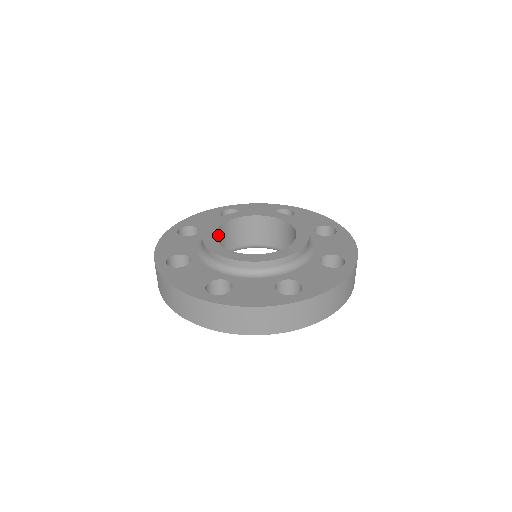
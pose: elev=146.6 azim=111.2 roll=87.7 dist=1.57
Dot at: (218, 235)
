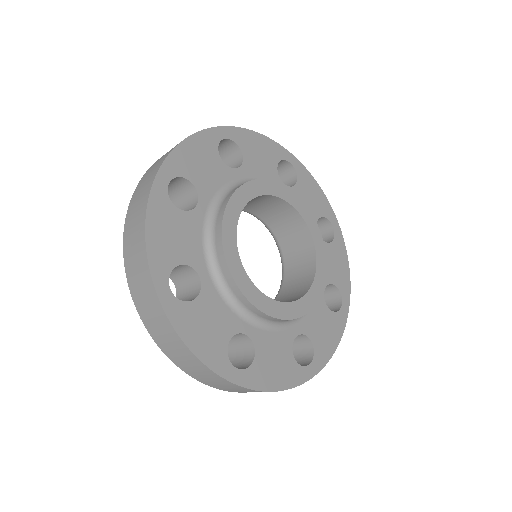
Dot at: occluded
